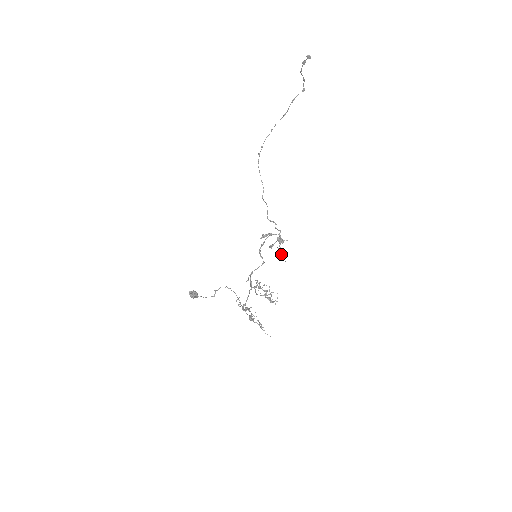
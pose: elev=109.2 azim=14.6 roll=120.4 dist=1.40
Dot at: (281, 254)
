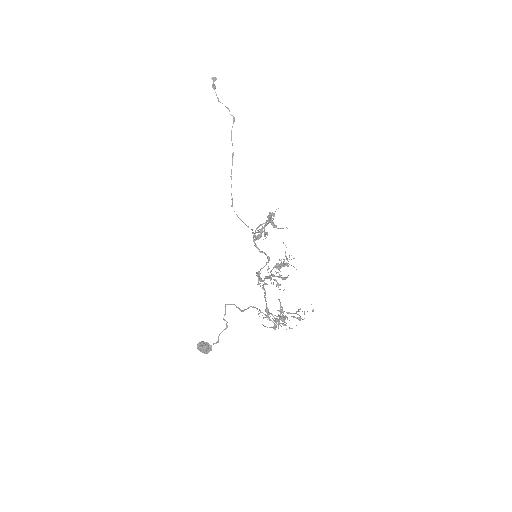
Dot at: occluded
